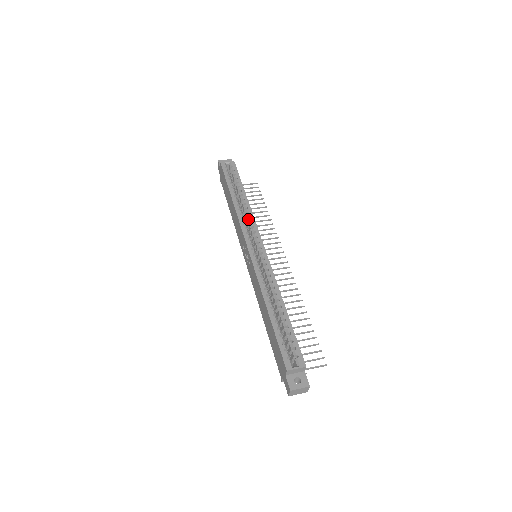
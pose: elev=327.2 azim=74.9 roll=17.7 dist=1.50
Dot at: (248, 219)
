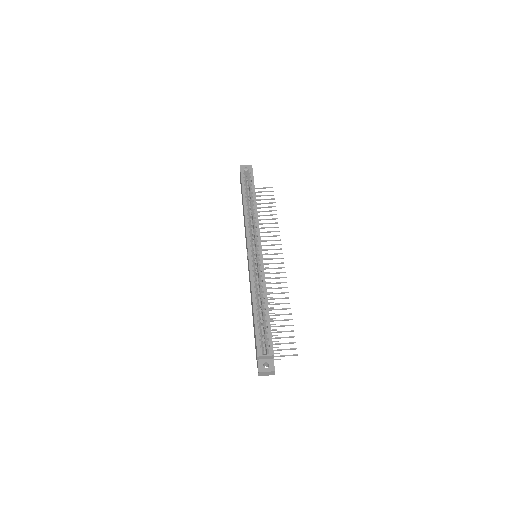
Dot at: (254, 223)
